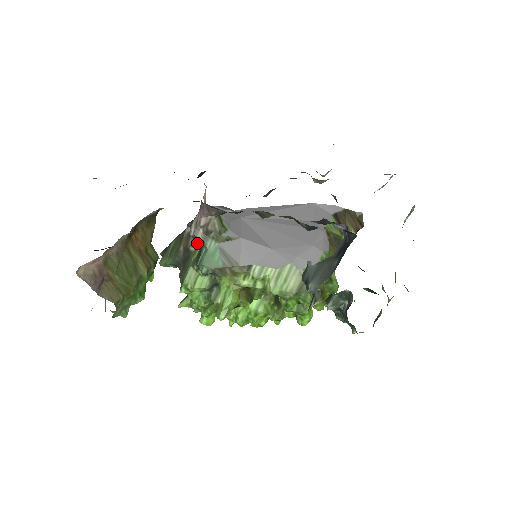
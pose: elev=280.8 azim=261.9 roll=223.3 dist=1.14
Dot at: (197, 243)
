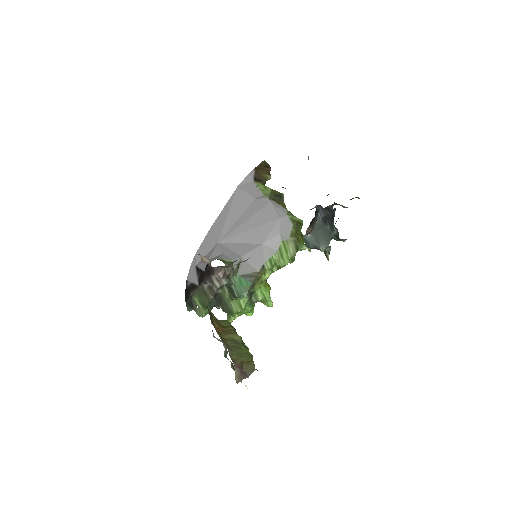
Dot at: occluded
